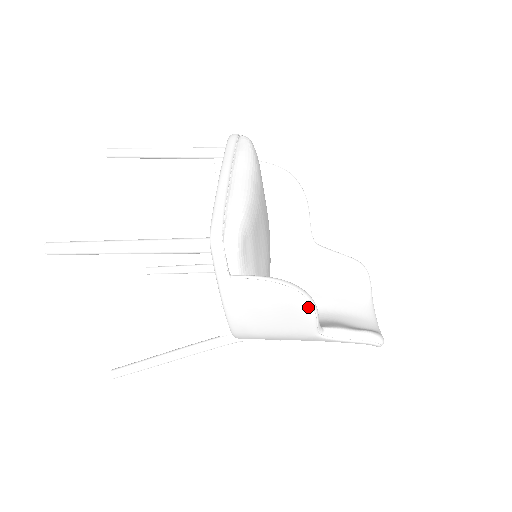
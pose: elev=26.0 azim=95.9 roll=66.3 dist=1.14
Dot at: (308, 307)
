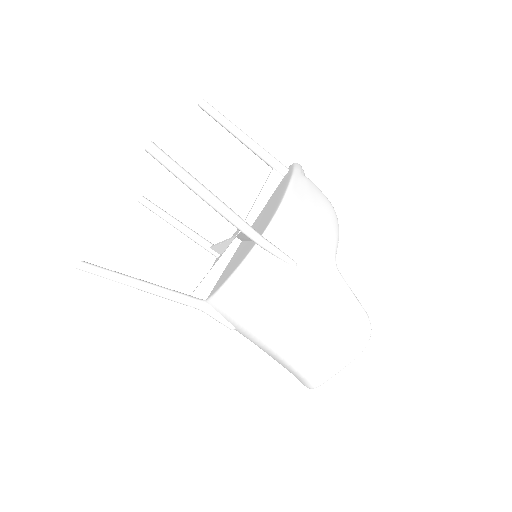
Dot at: (337, 223)
